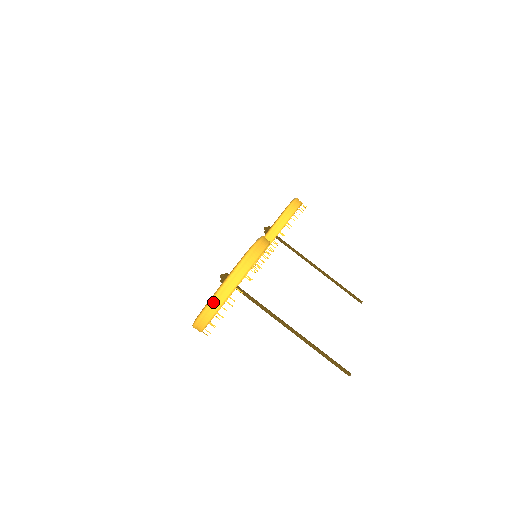
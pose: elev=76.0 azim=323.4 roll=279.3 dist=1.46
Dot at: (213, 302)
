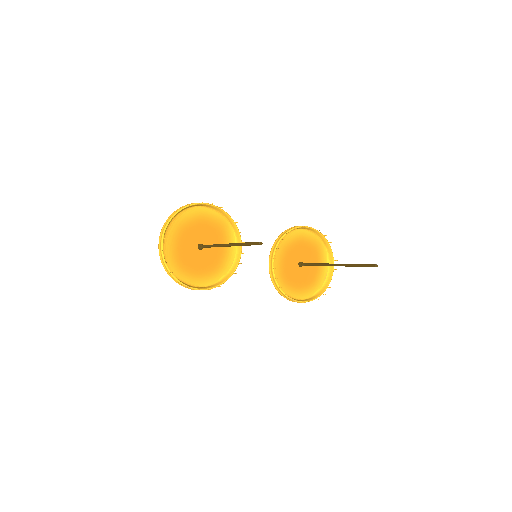
Dot at: (161, 233)
